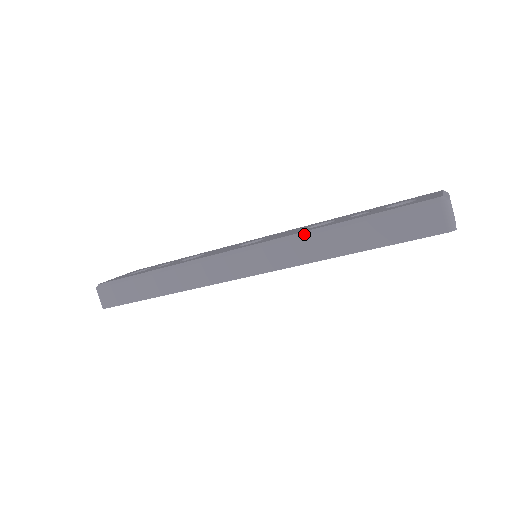
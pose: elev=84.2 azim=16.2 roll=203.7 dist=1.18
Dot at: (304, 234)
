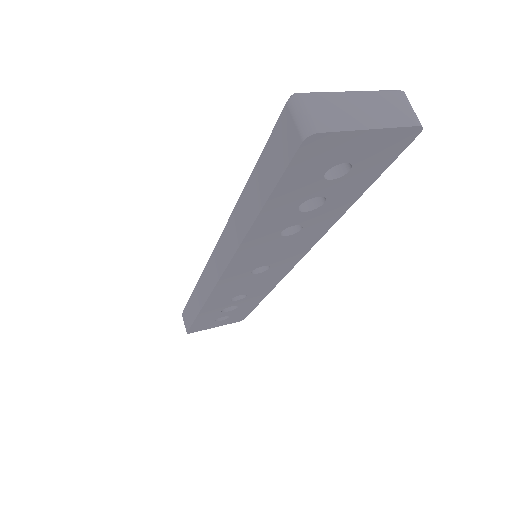
Dot at: (233, 210)
